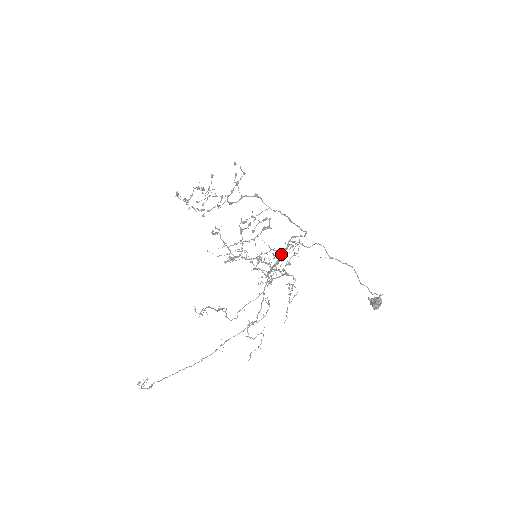
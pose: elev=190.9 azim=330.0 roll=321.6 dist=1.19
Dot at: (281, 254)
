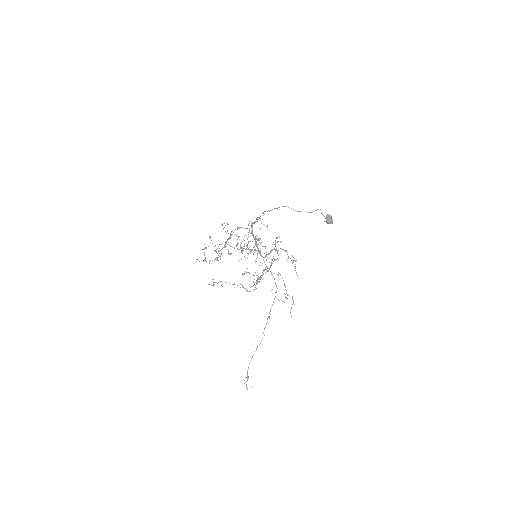
Dot at: (252, 235)
